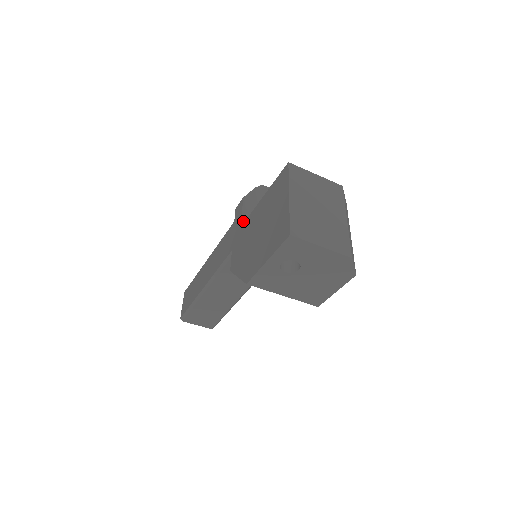
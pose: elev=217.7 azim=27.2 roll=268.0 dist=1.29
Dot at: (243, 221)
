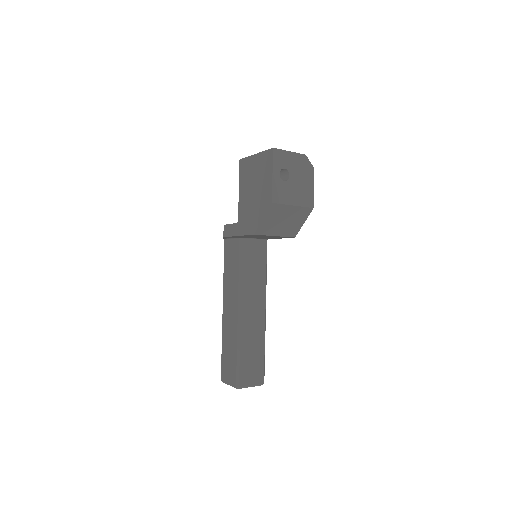
Dot at: (236, 224)
